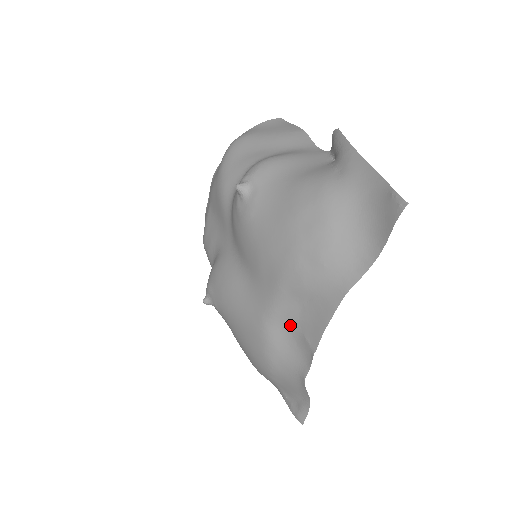
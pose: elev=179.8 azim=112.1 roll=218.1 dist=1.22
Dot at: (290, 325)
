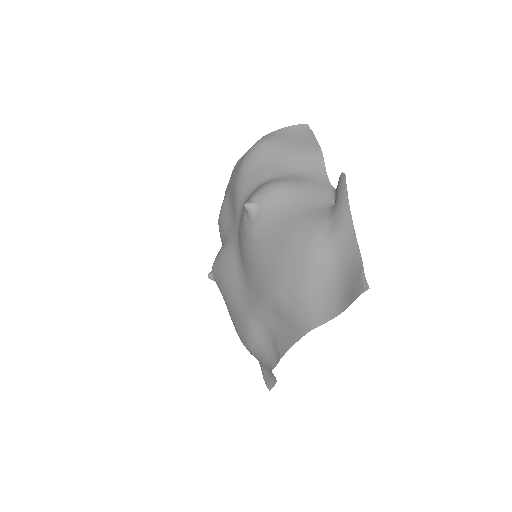
Dot at: (268, 329)
